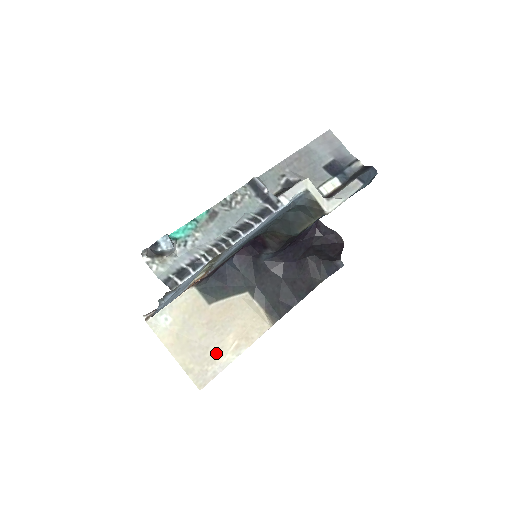
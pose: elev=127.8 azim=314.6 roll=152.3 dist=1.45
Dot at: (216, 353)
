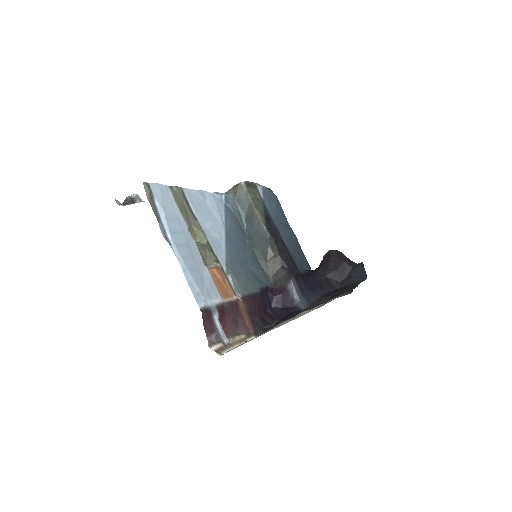
Dot at: occluded
